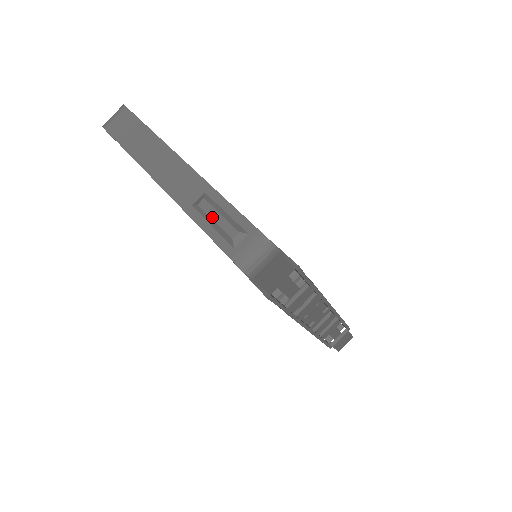
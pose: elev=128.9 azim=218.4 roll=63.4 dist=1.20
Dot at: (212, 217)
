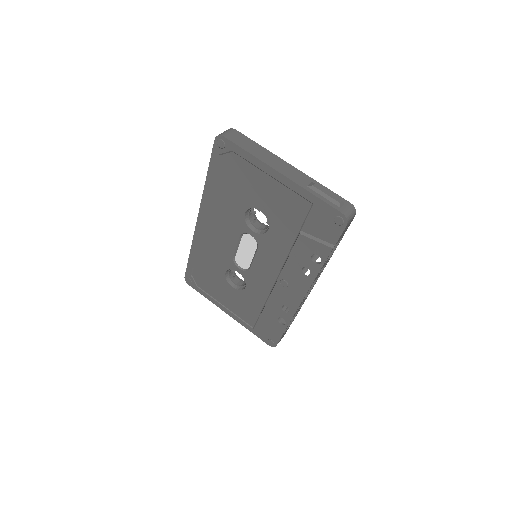
Dot at: (324, 192)
